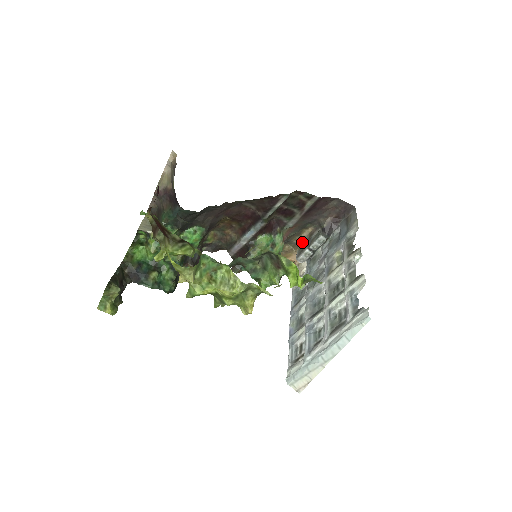
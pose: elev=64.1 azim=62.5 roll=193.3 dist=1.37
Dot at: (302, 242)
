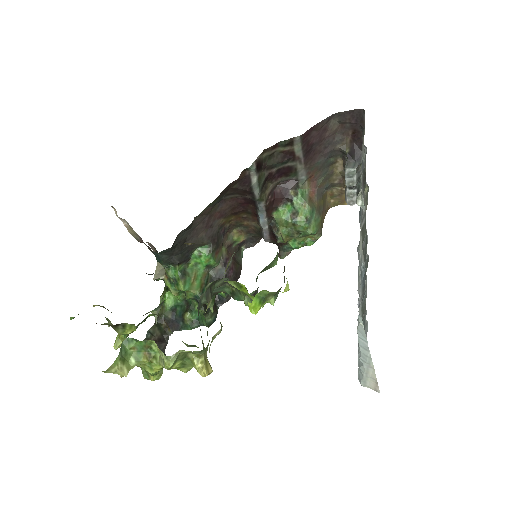
Dot at: (344, 178)
